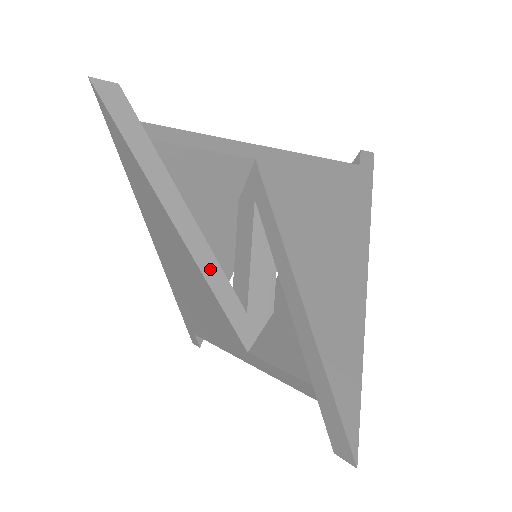
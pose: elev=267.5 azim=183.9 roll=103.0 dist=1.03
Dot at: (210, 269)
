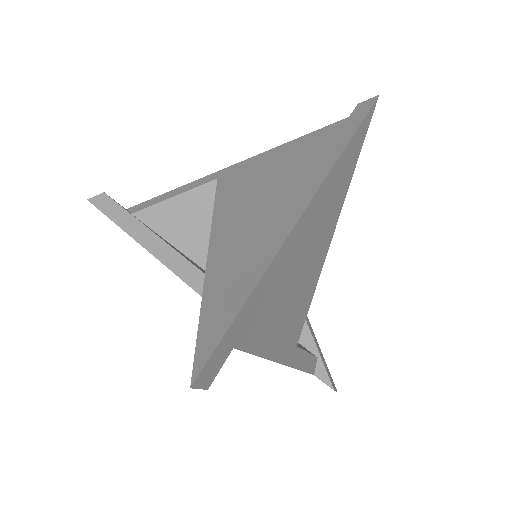
Dot at: (199, 283)
